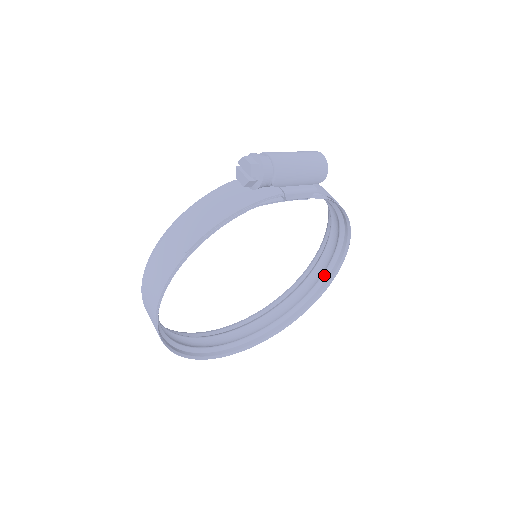
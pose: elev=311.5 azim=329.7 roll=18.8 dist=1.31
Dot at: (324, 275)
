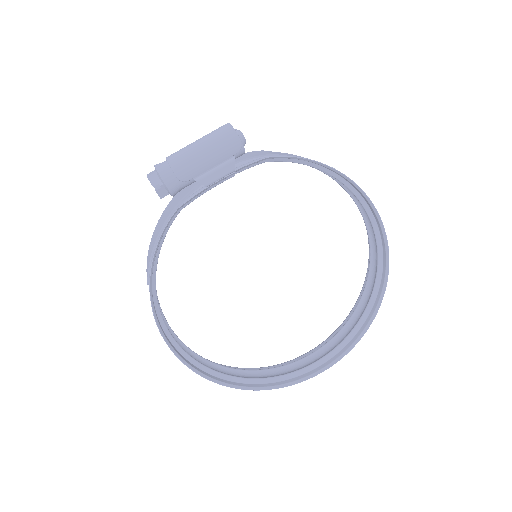
Dot at: (376, 238)
